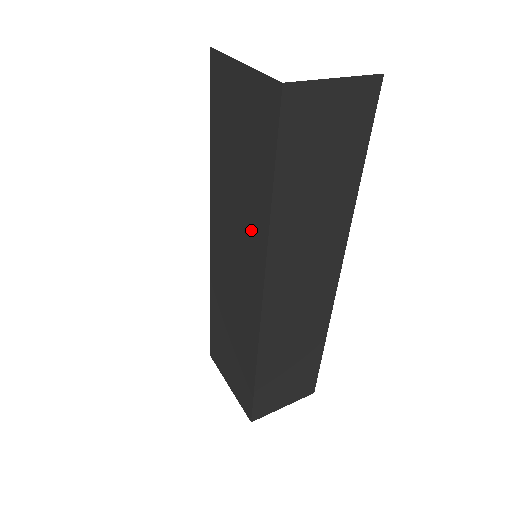
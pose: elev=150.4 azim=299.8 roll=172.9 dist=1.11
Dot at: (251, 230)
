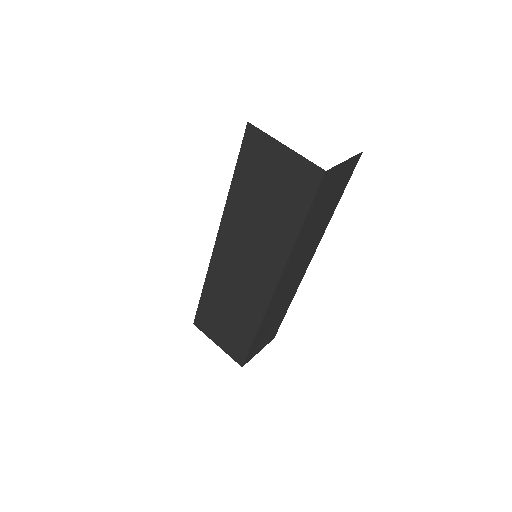
Dot at: (273, 246)
